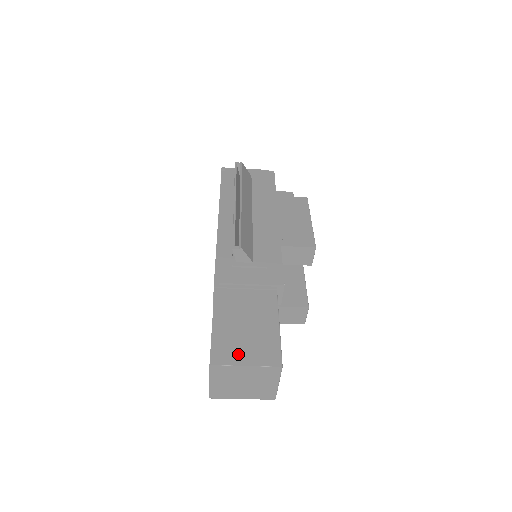
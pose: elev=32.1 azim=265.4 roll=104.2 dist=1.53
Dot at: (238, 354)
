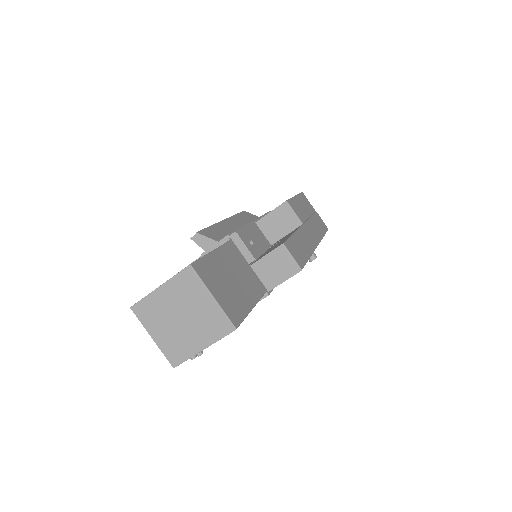
Dot at: occluded
